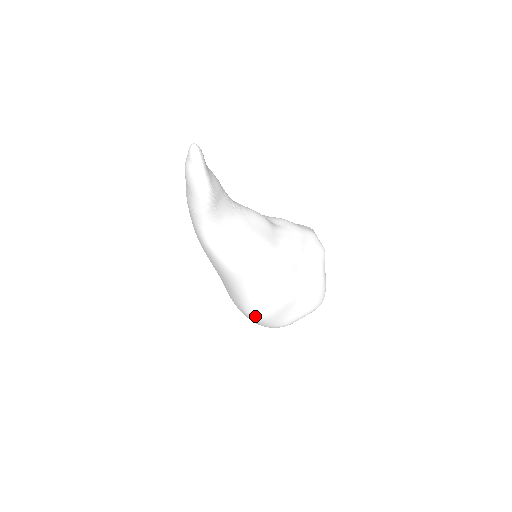
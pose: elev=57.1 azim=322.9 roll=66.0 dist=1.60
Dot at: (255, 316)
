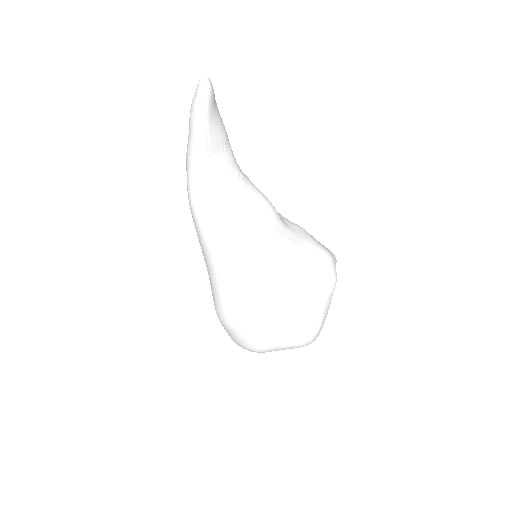
Dot at: (223, 317)
